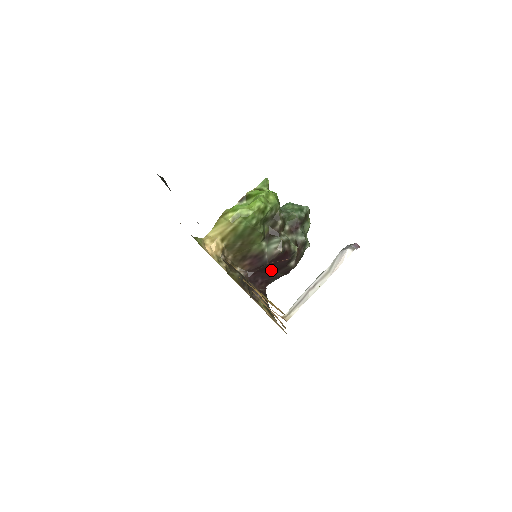
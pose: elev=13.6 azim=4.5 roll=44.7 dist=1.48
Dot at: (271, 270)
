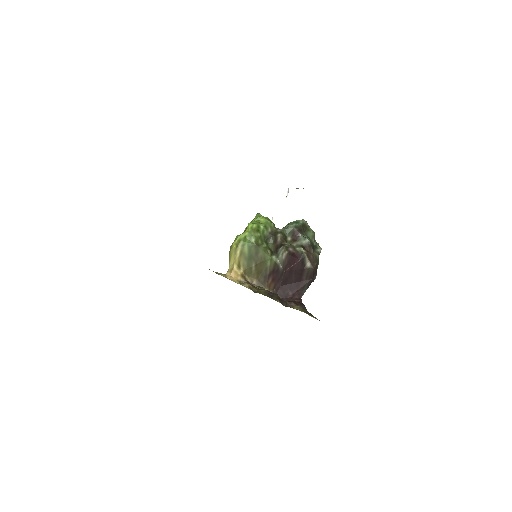
Dot at: (294, 279)
